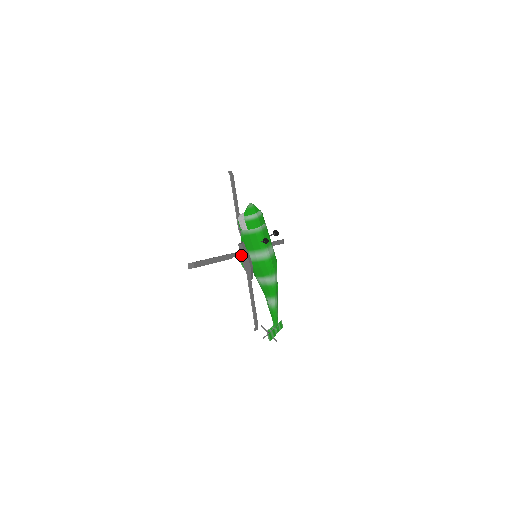
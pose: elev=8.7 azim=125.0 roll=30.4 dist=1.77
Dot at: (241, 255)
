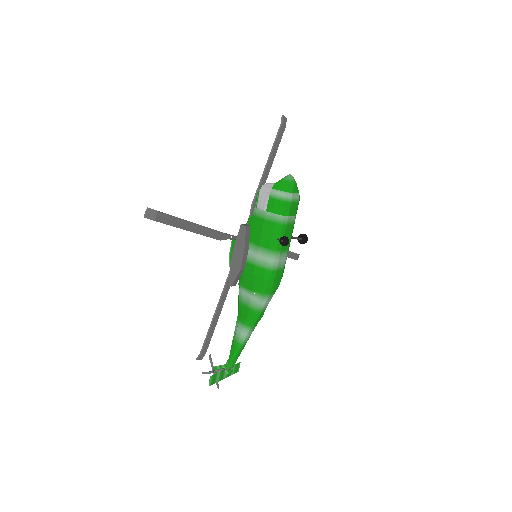
Dot at: (236, 242)
